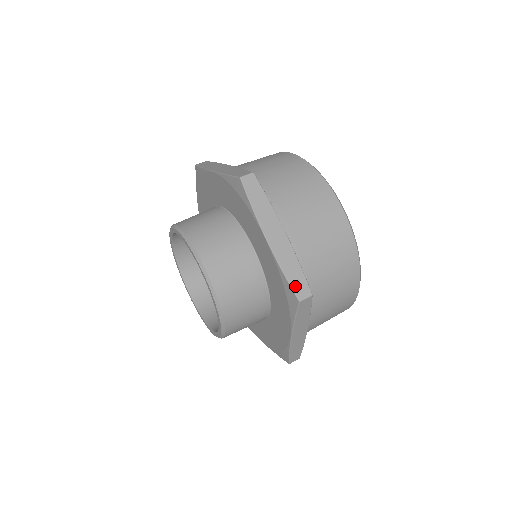
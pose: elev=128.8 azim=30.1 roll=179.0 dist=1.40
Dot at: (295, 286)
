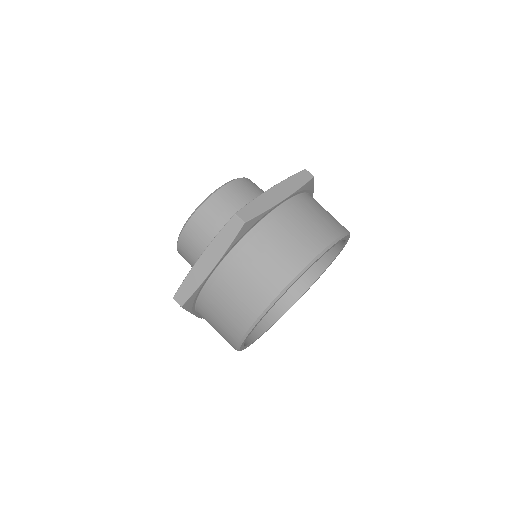
Dot at: (246, 209)
